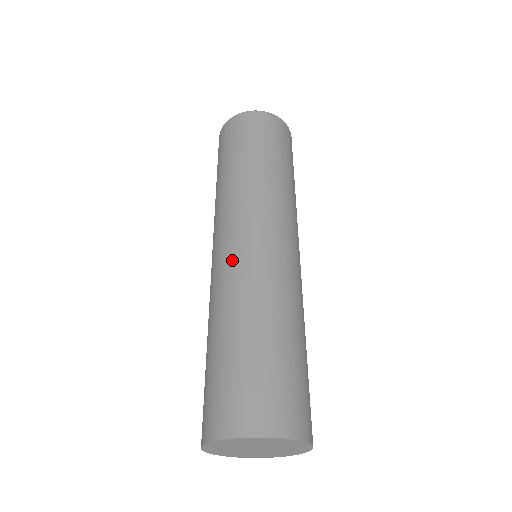
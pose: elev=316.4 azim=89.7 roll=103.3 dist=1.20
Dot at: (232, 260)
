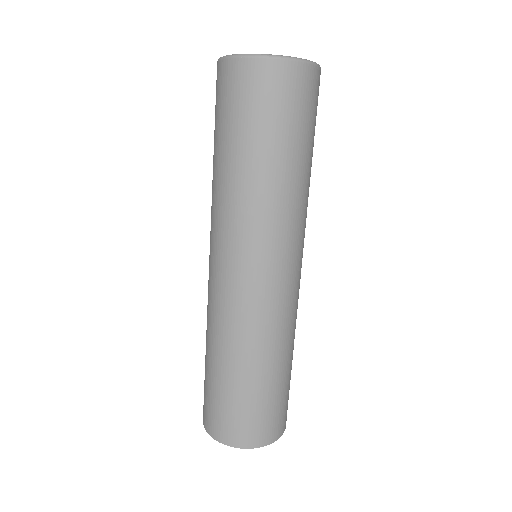
Dot at: (222, 296)
